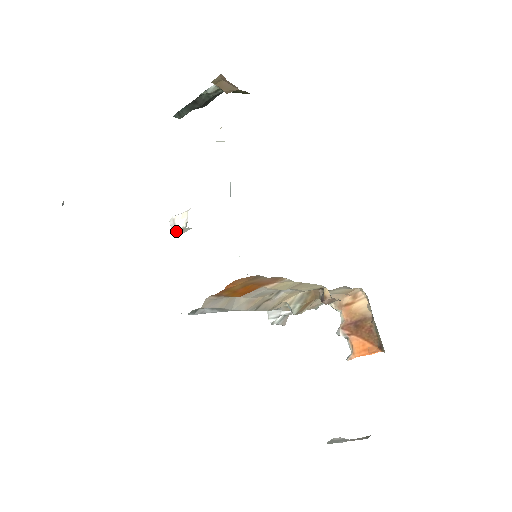
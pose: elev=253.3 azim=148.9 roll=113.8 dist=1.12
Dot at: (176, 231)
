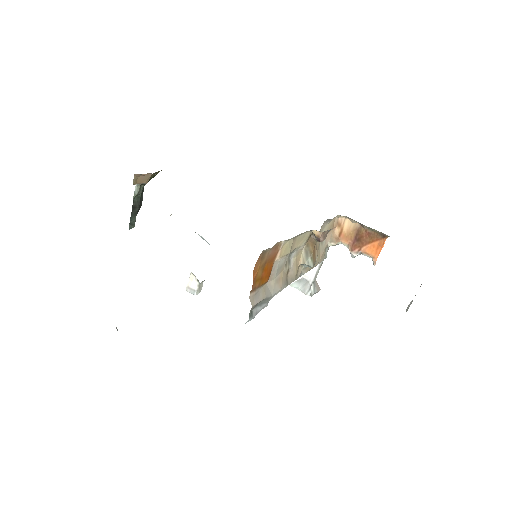
Dot at: (196, 292)
